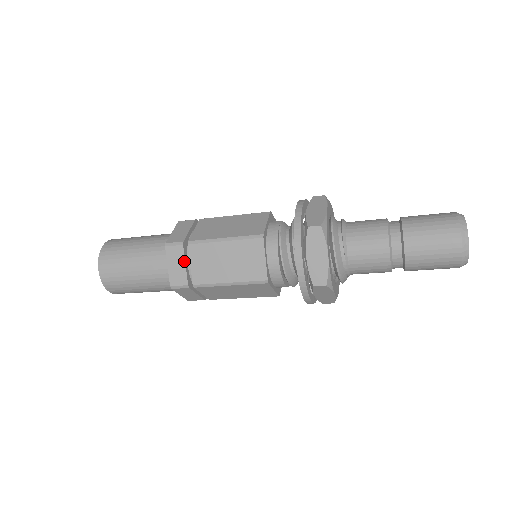
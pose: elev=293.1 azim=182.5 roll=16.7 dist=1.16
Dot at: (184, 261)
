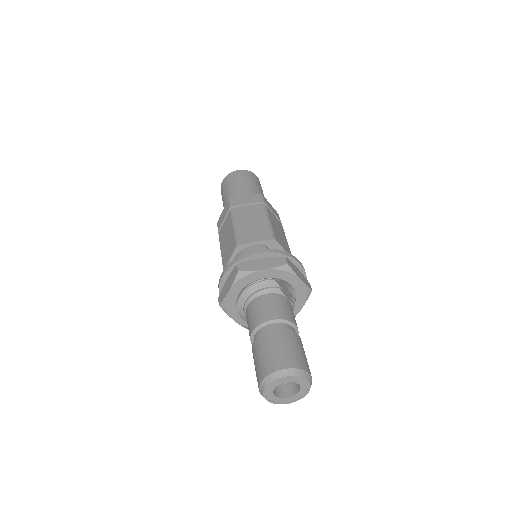
Dot at: (225, 217)
